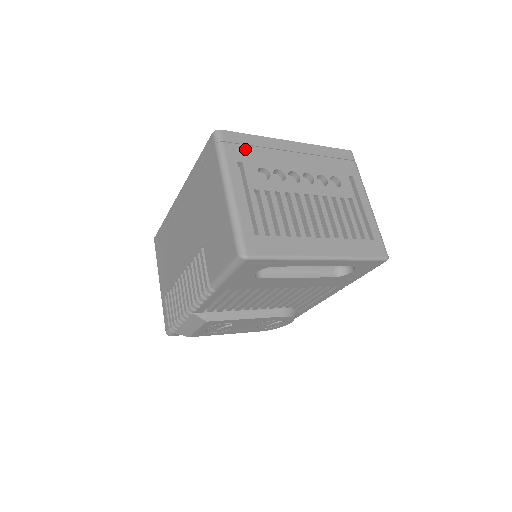
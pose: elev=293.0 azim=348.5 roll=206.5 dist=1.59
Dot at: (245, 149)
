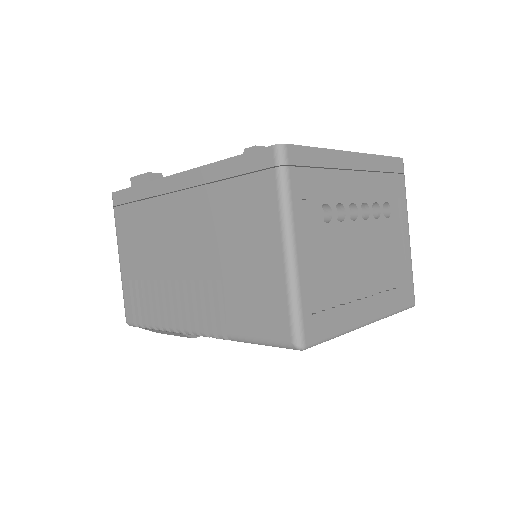
Dot at: (310, 175)
